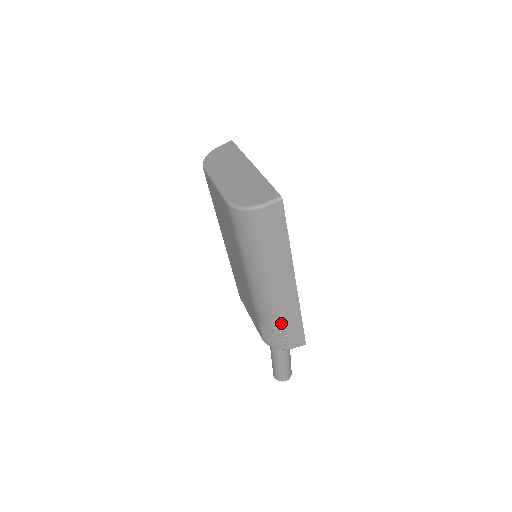
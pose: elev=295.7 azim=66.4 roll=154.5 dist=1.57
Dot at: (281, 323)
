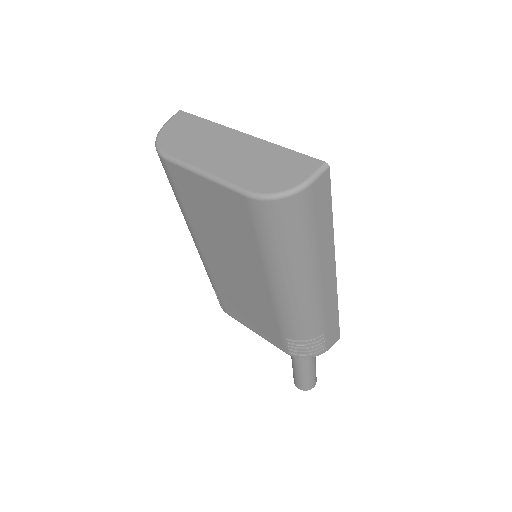
Dot at: (319, 327)
